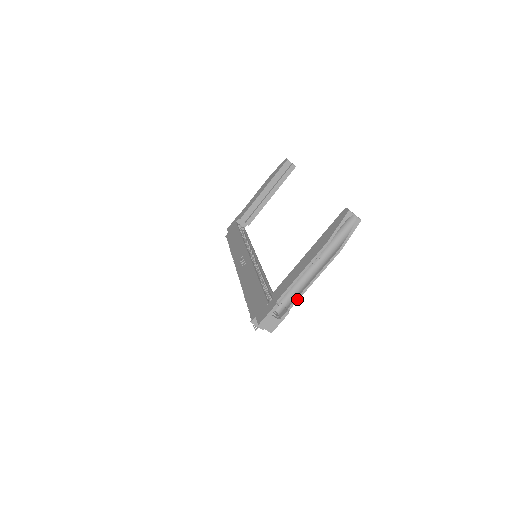
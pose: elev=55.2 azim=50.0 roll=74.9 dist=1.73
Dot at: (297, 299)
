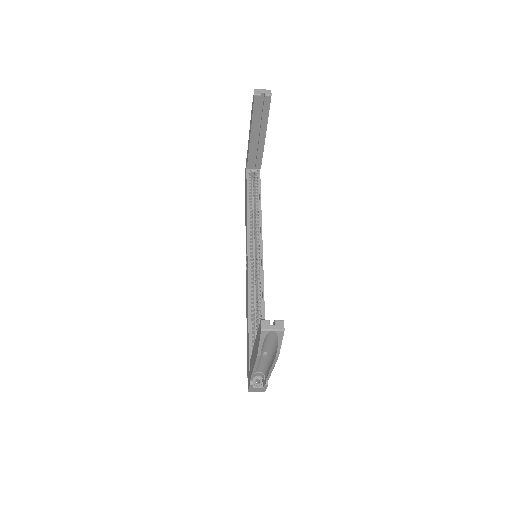
Dot at: (268, 377)
